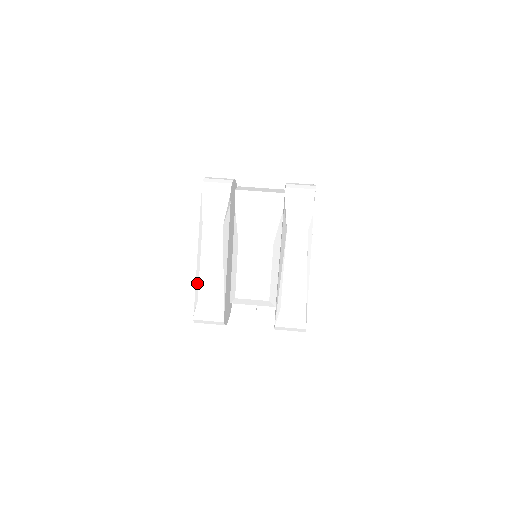
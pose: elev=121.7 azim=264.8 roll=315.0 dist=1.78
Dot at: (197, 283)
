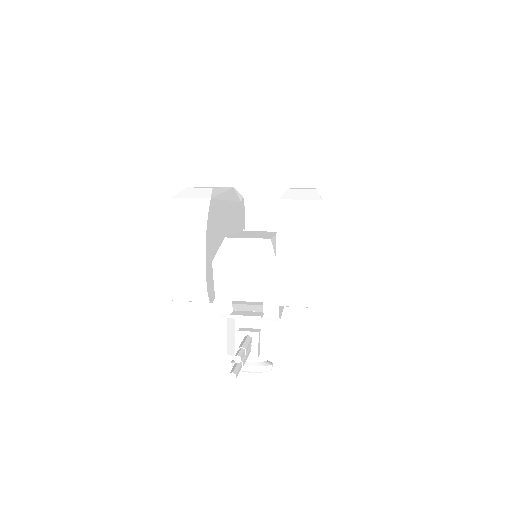
Dot at: occluded
